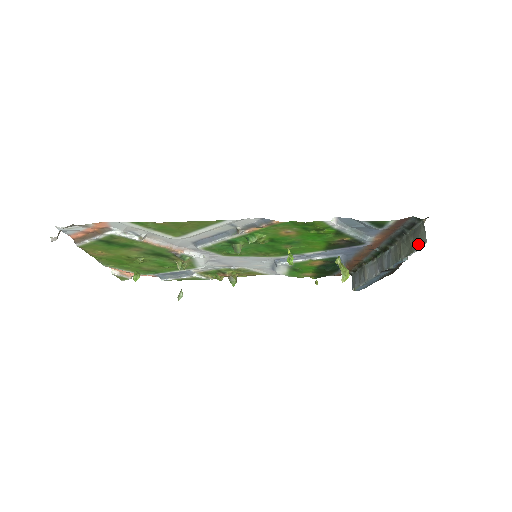
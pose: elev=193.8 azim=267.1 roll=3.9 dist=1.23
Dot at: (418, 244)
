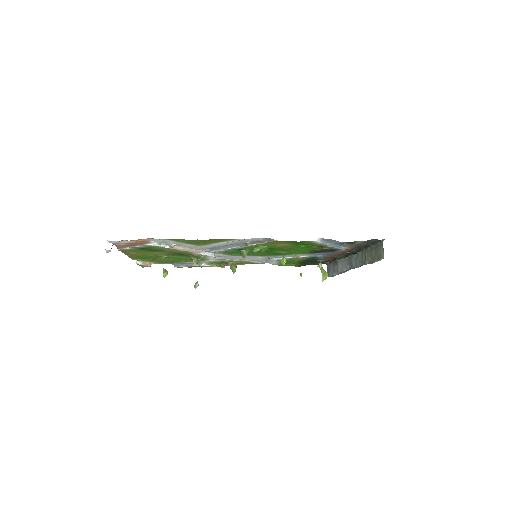
Dot at: (378, 257)
